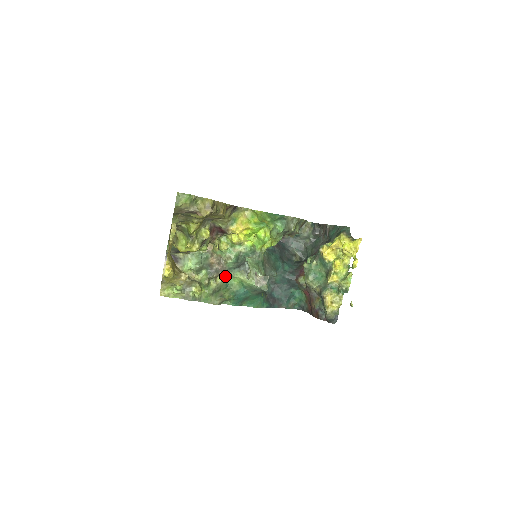
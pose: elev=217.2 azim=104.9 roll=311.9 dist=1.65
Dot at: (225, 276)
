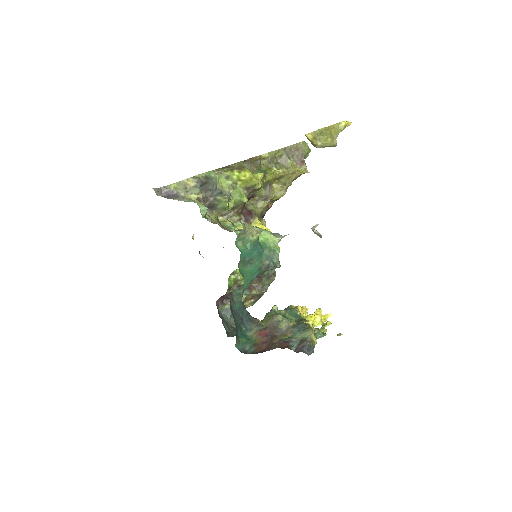
Dot at: occluded
